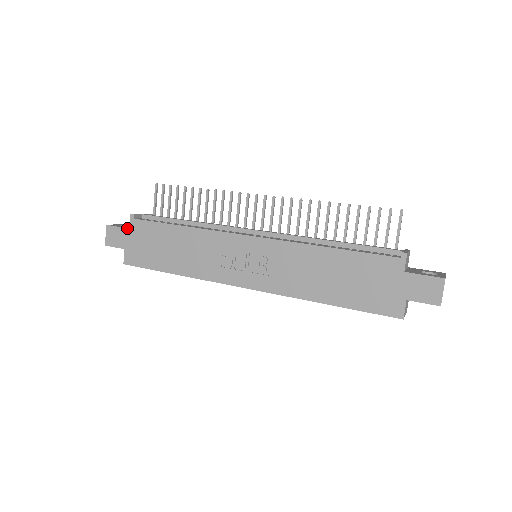
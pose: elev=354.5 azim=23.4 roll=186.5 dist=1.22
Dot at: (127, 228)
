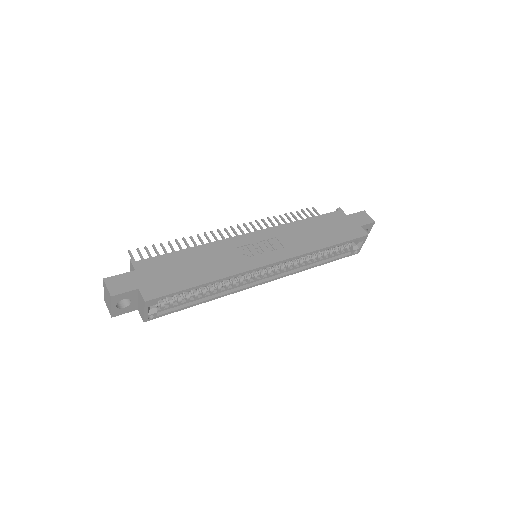
Dot at: (132, 271)
